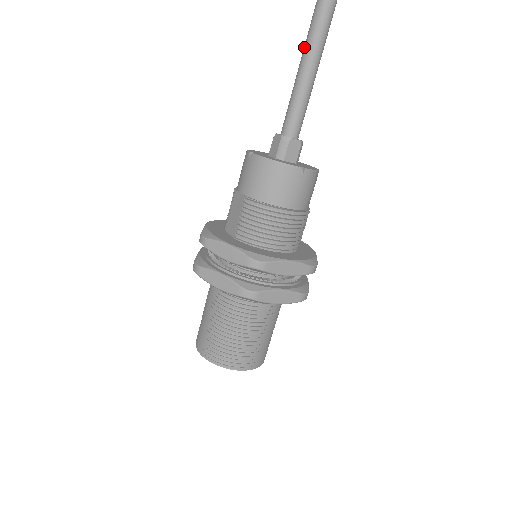
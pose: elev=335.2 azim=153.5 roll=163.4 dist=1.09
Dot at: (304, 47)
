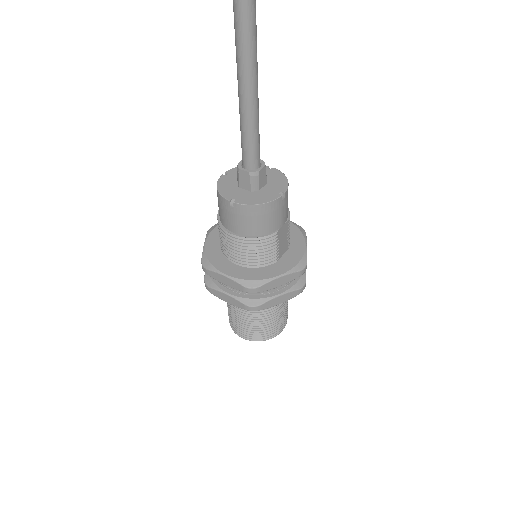
Dot at: occluded
